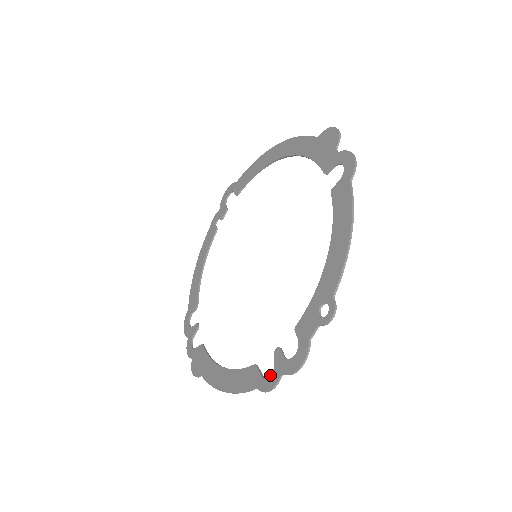
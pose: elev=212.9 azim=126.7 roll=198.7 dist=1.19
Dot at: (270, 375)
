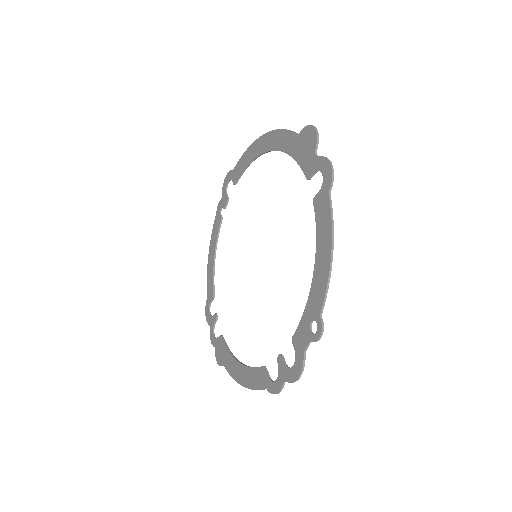
Dot at: (276, 380)
